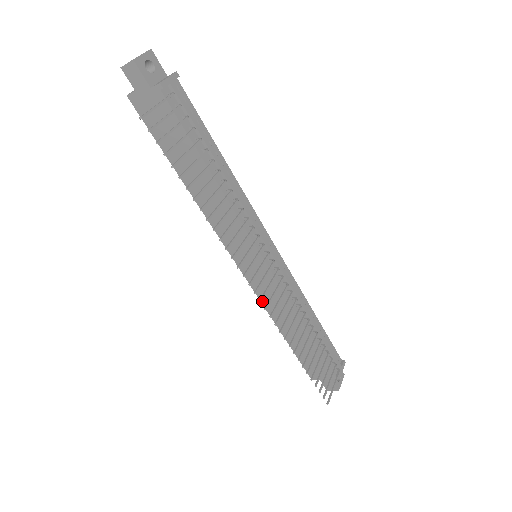
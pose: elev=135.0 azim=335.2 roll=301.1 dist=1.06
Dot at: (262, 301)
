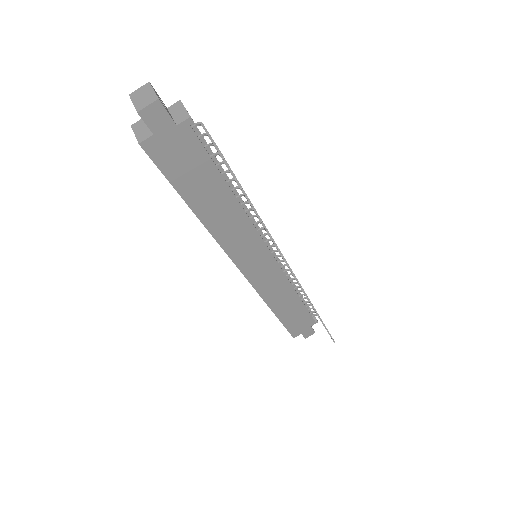
Dot at: (261, 295)
